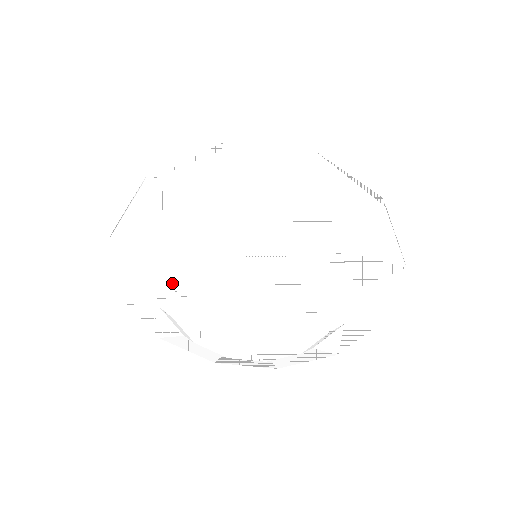
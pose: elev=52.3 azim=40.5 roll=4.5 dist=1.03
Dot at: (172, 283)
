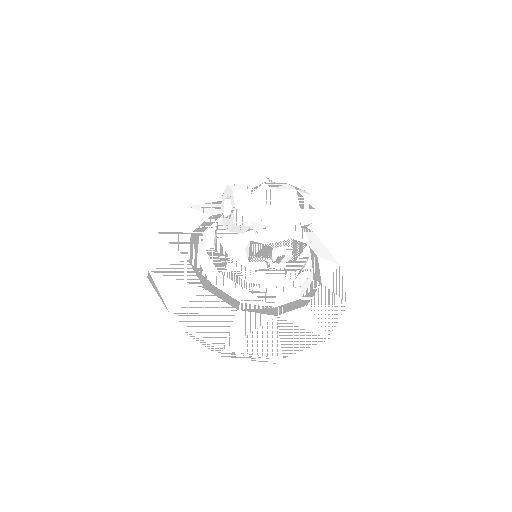
Dot at: occluded
